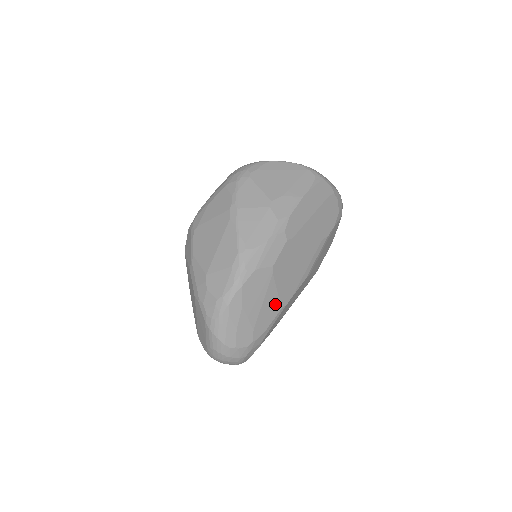
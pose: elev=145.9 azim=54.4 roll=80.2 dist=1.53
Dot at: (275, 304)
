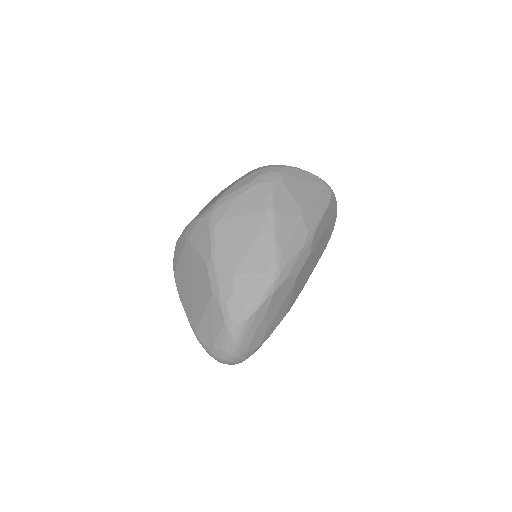
Dot at: (285, 310)
